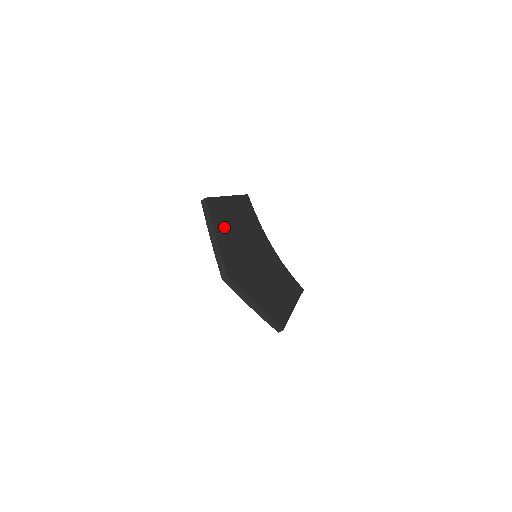
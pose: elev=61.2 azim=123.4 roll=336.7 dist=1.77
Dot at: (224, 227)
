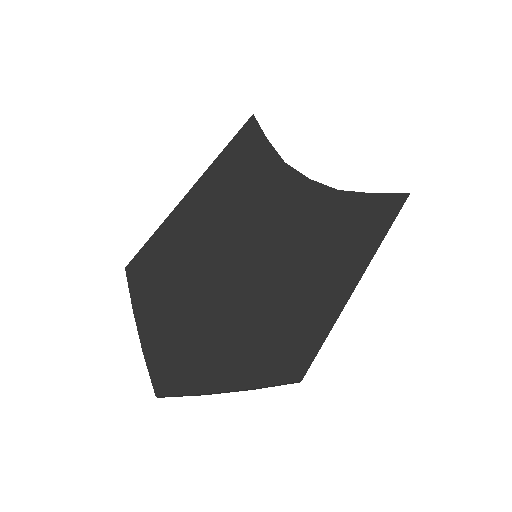
Dot at: (164, 287)
